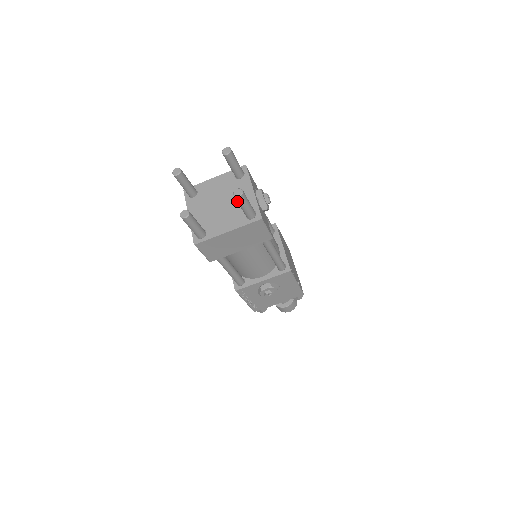
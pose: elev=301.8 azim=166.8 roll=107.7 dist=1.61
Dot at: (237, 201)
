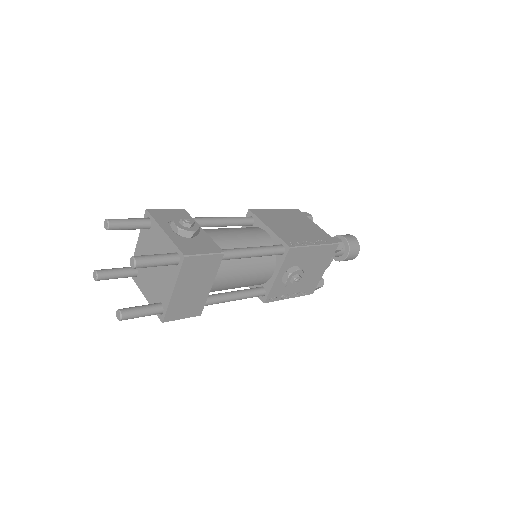
Dot at: occluded
